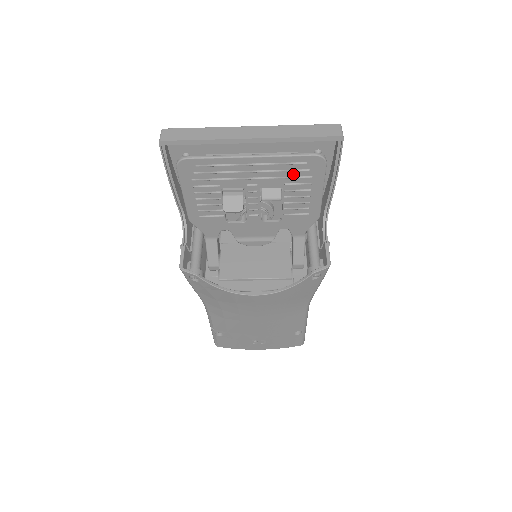
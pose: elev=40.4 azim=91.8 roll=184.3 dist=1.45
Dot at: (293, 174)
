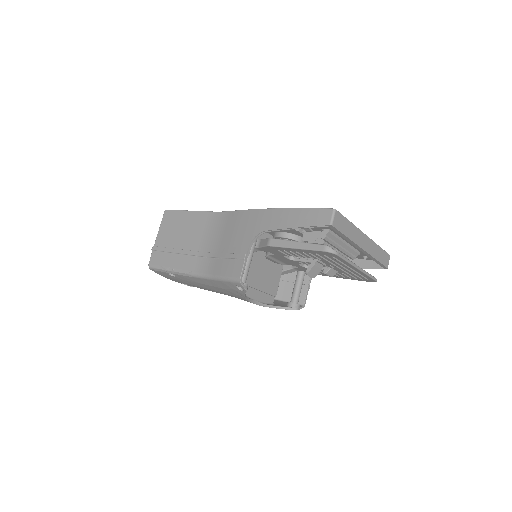
Dot at: (354, 275)
